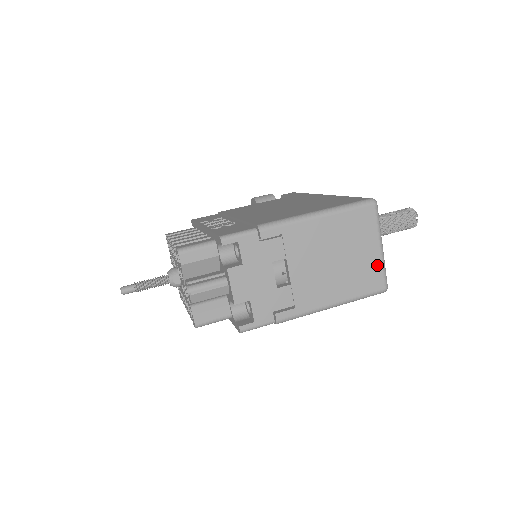
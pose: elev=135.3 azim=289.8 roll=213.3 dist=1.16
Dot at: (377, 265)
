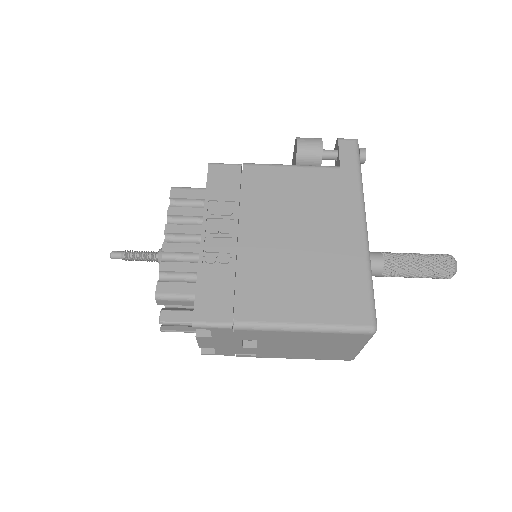
Dot at: (350, 353)
